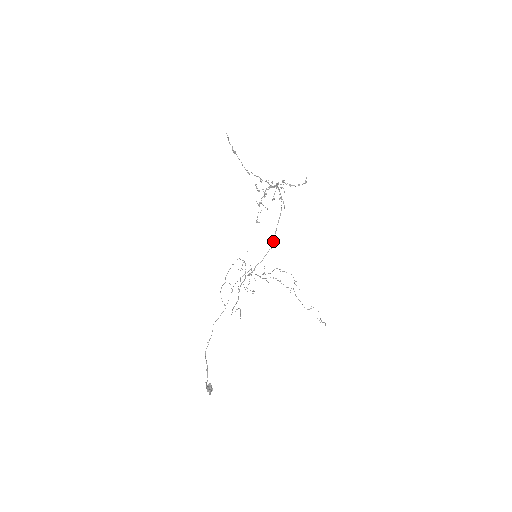
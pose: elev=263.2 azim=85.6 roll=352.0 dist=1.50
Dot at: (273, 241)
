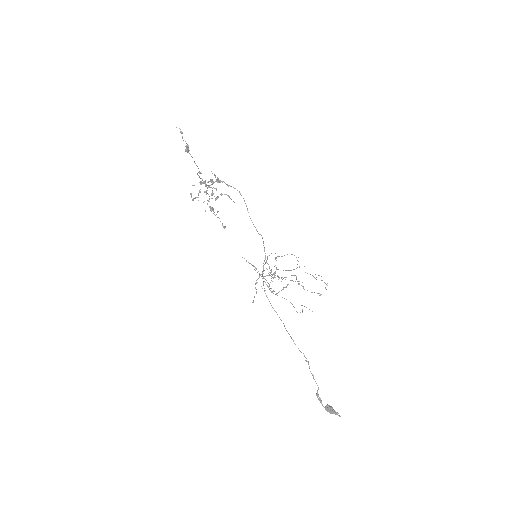
Dot at: occluded
